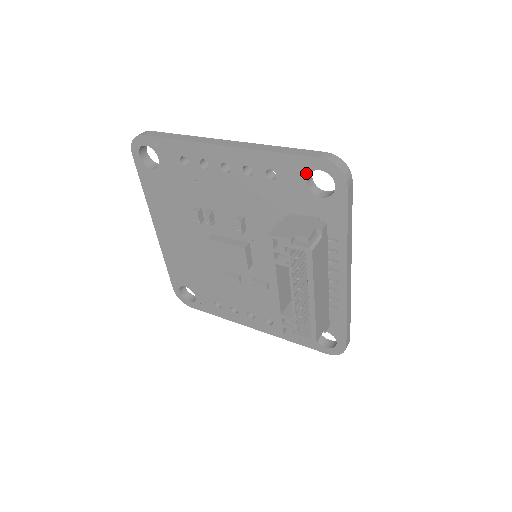
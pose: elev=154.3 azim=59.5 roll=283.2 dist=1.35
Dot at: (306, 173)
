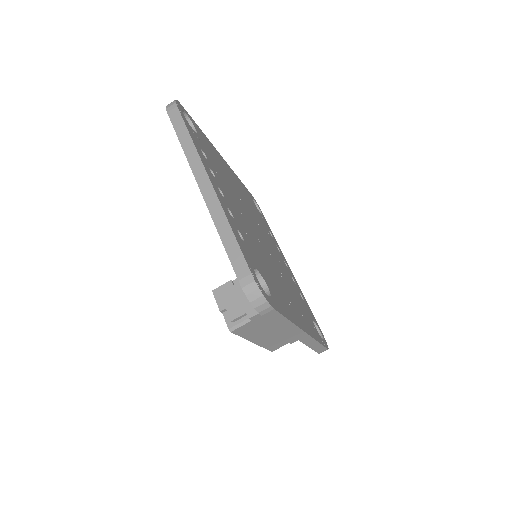
Dot at: occluded
